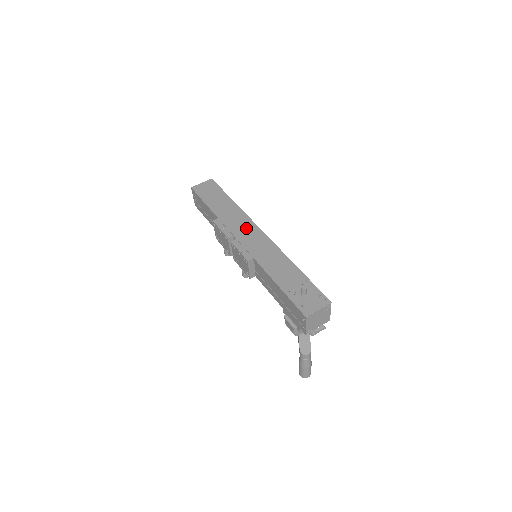
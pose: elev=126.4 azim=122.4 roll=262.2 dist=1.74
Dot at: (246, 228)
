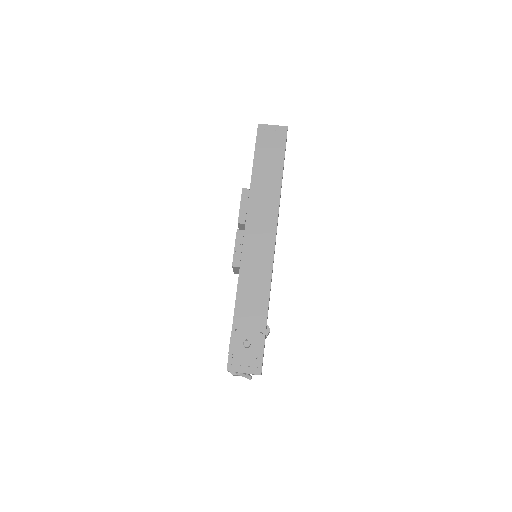
Dot at: (264, 224)
